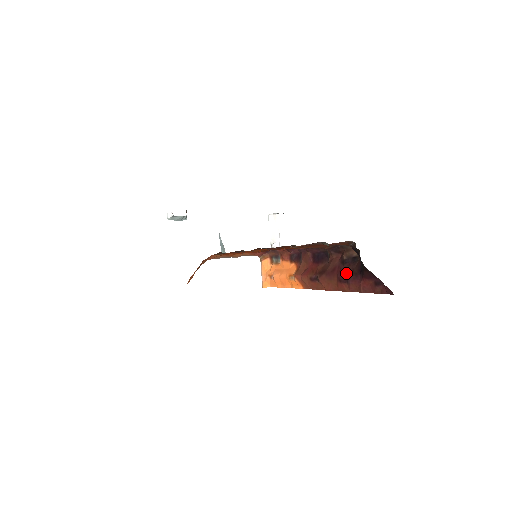
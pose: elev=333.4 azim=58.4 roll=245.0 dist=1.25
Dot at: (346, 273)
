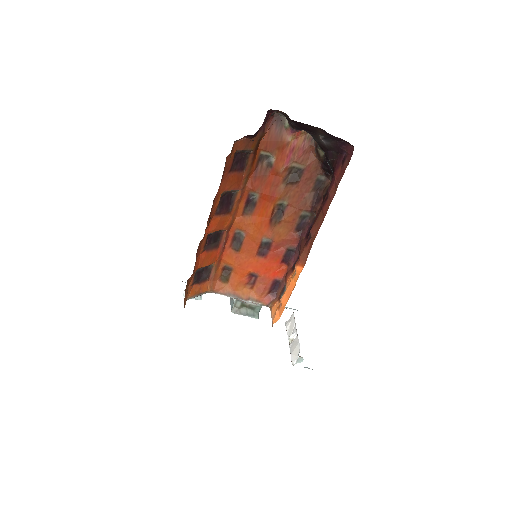
Dot at: (326, 195)
